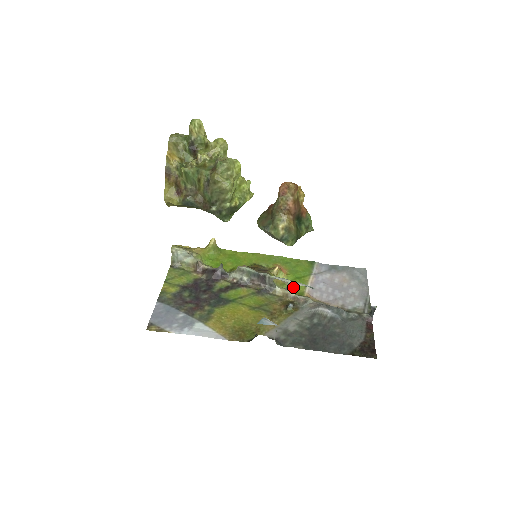
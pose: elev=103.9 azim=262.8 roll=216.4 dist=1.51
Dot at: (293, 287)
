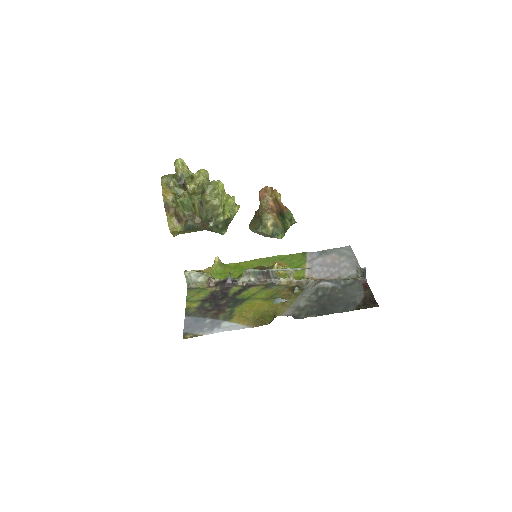
Dot at: (294, 275)
